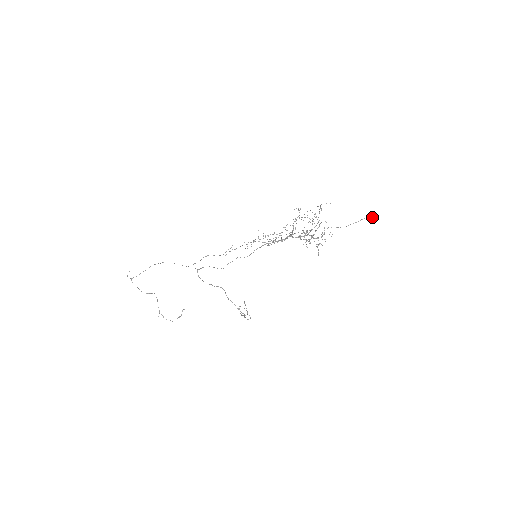
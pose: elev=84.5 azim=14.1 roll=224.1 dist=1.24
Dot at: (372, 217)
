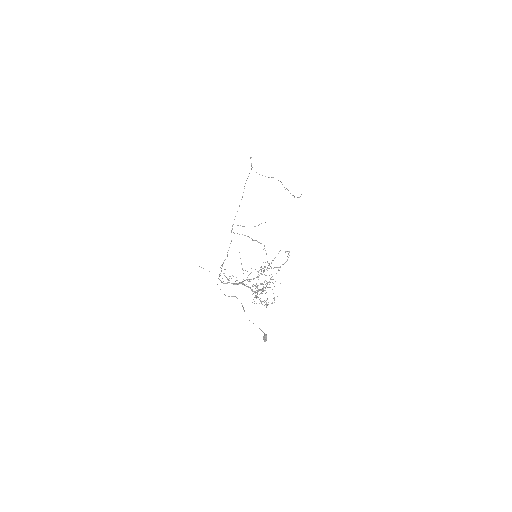
Dot at: (264, 338)
